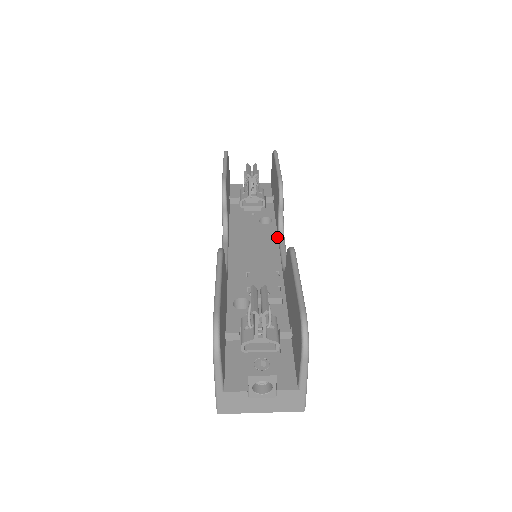
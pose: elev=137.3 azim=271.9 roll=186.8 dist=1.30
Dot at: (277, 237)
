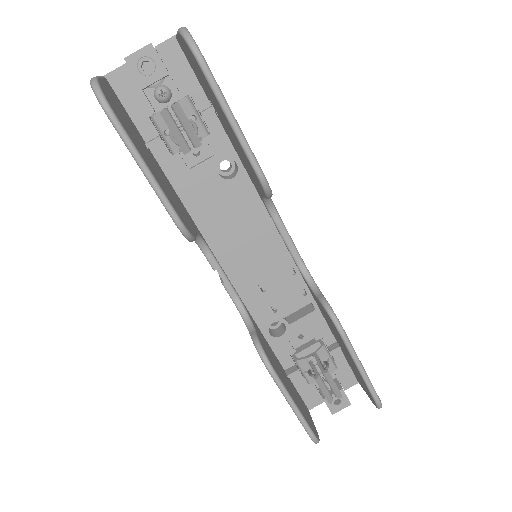
Dot at: (262, 203)
